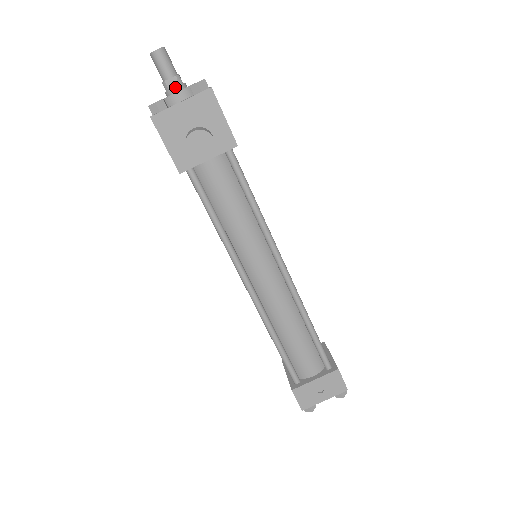
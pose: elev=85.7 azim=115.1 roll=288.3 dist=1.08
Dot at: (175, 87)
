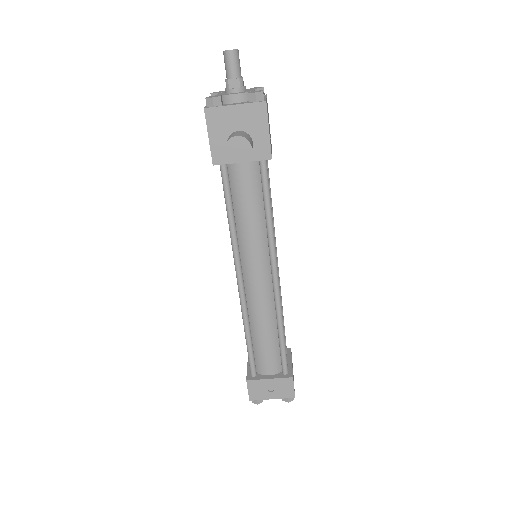
Dot at: (235, 88)
